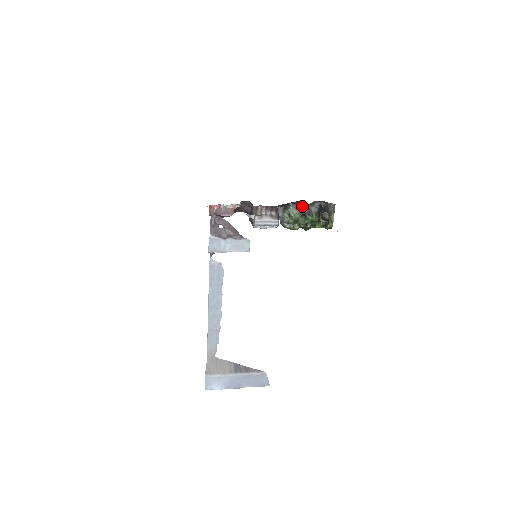
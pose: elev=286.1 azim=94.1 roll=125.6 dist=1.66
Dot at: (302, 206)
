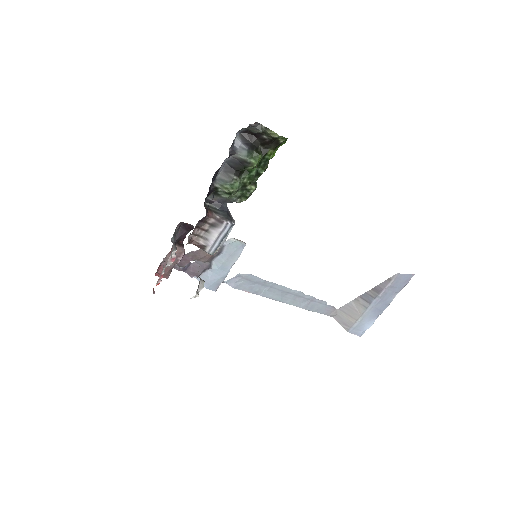
Dot at: (226, 167)
